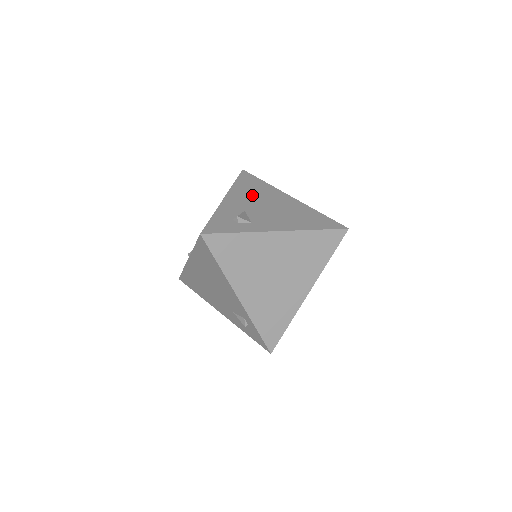
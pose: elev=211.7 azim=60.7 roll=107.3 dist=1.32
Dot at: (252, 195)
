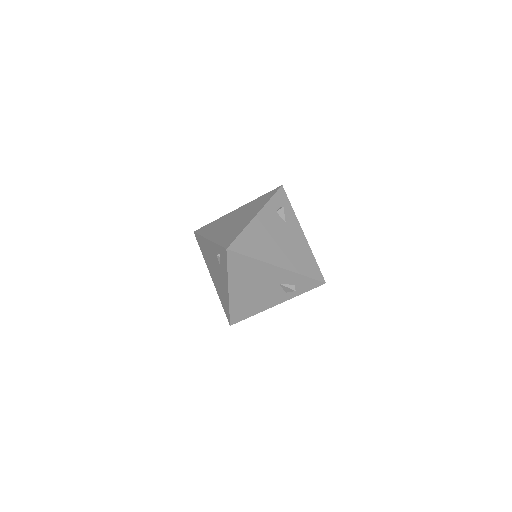
Dot at: occluded
